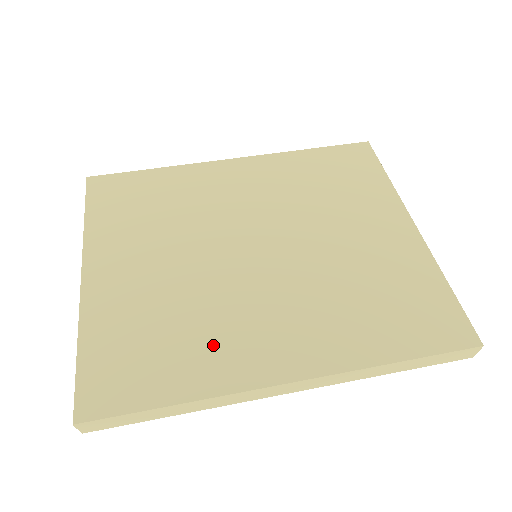
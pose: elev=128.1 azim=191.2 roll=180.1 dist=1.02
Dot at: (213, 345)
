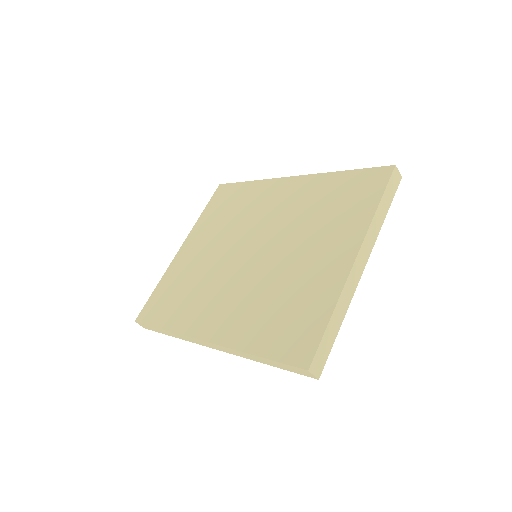
Dot at: (193, 305)
